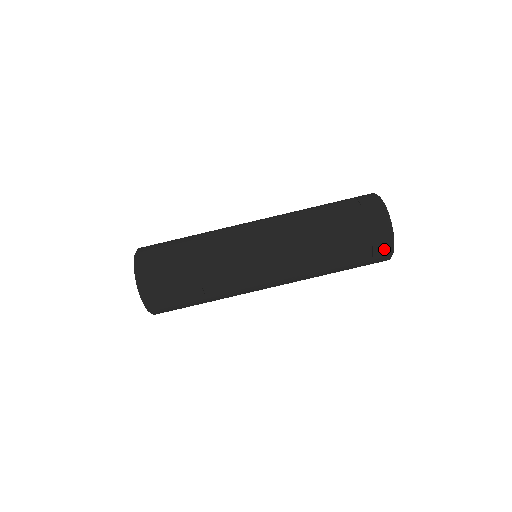
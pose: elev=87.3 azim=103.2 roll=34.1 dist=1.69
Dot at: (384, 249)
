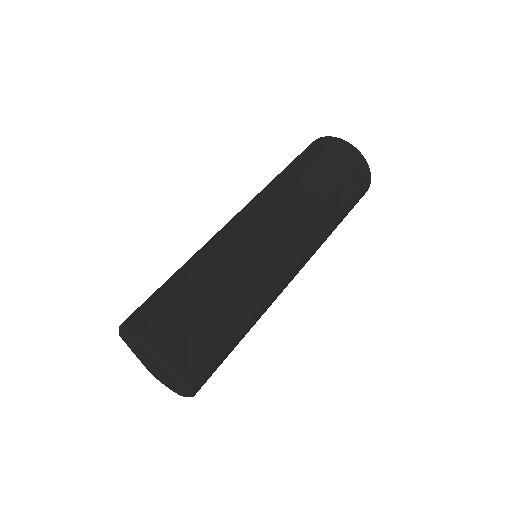
Dot at: (365, 174)
